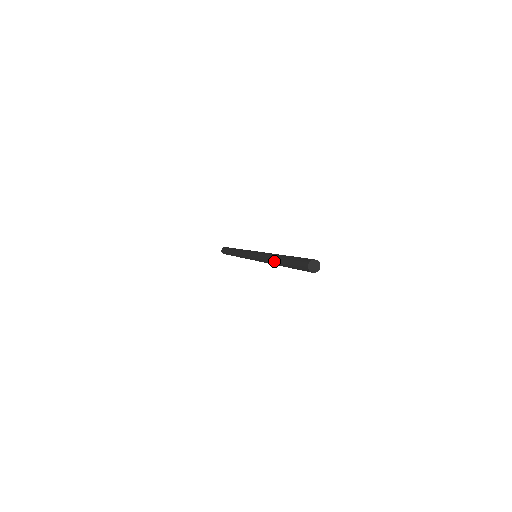
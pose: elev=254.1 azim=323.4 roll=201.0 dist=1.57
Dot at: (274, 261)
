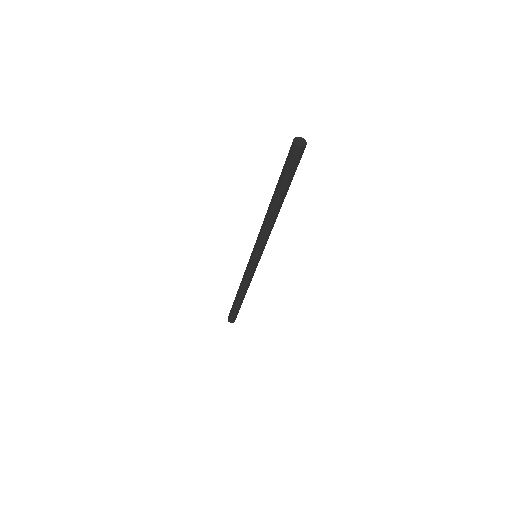
Dot at: (271, 213)
